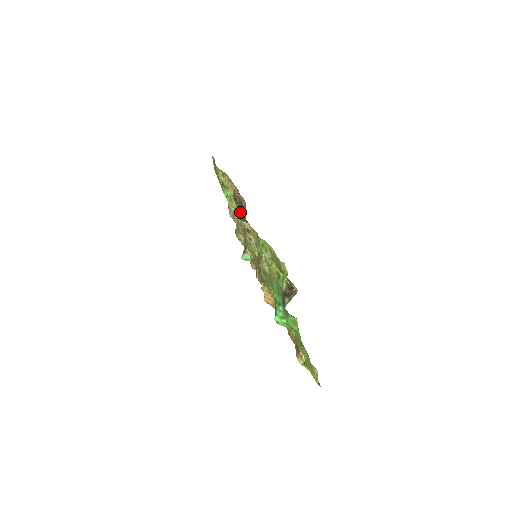
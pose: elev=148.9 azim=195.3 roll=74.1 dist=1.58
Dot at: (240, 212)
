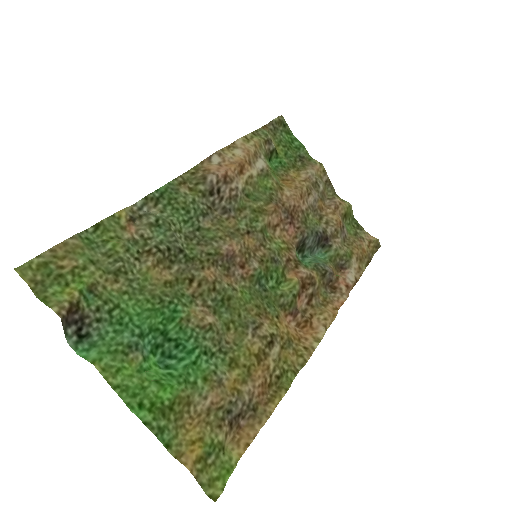
Dot at: (195, 191)
